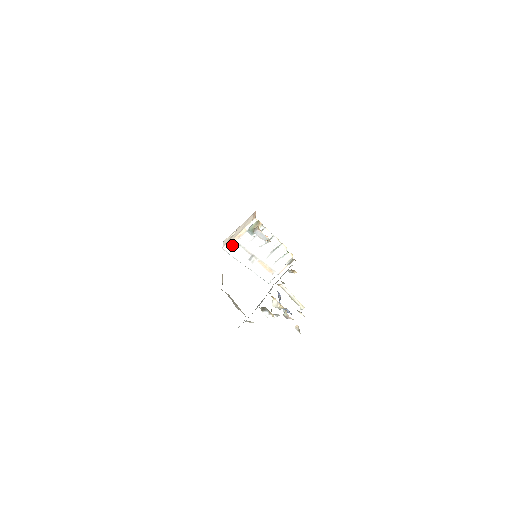
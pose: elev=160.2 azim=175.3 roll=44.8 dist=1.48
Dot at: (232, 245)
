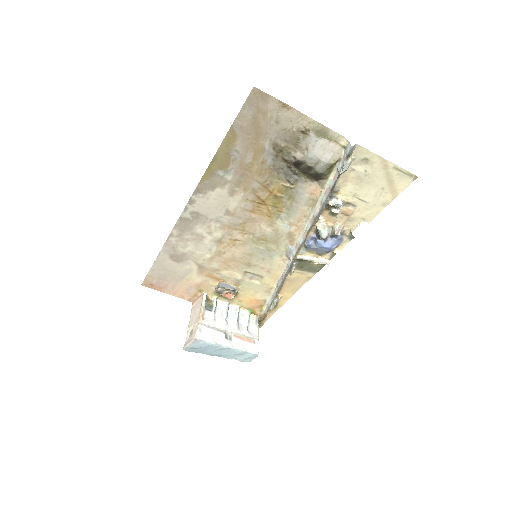
Dot at: (201, 330)
